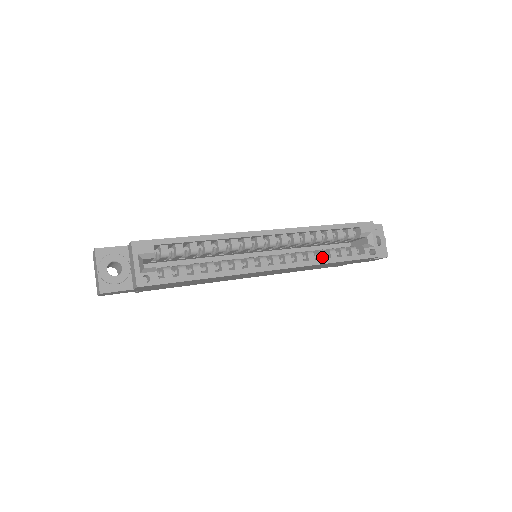
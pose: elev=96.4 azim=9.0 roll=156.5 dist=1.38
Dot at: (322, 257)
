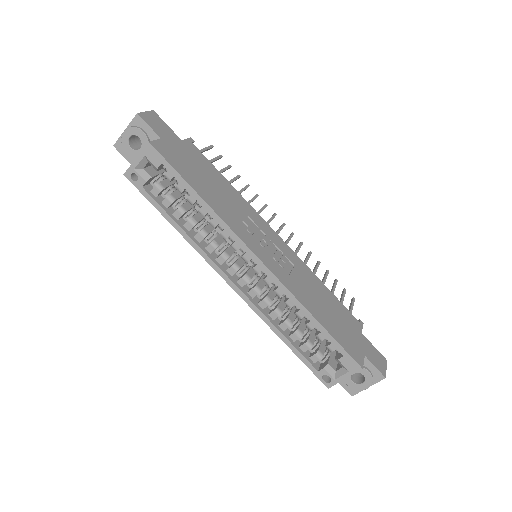
Dot at: (282, 326)
